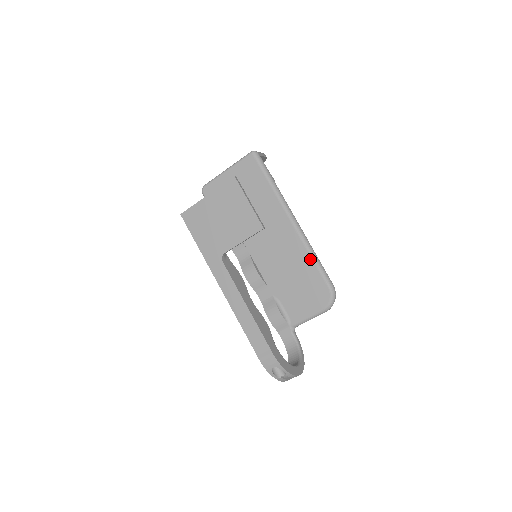
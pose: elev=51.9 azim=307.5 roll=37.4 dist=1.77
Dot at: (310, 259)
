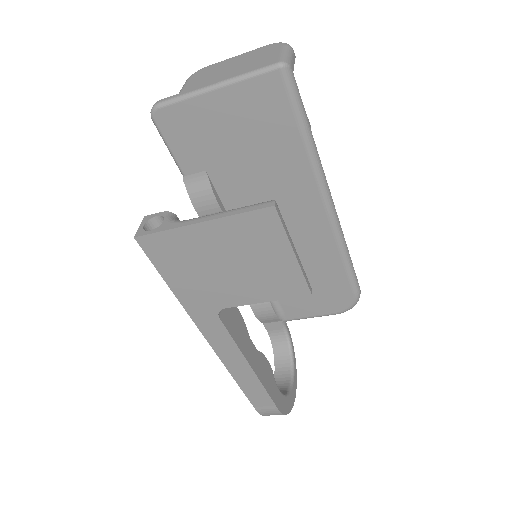
Dot at: (339, 260)
